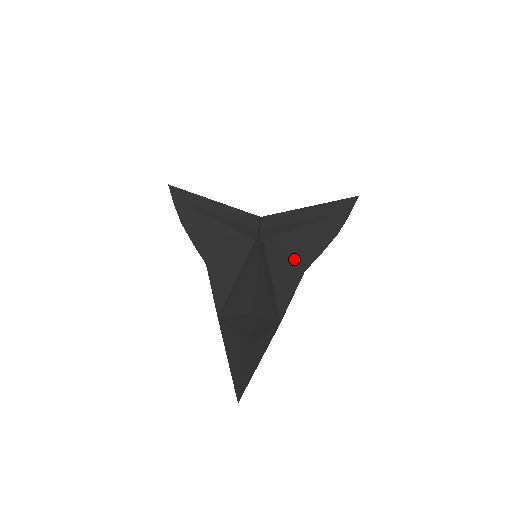
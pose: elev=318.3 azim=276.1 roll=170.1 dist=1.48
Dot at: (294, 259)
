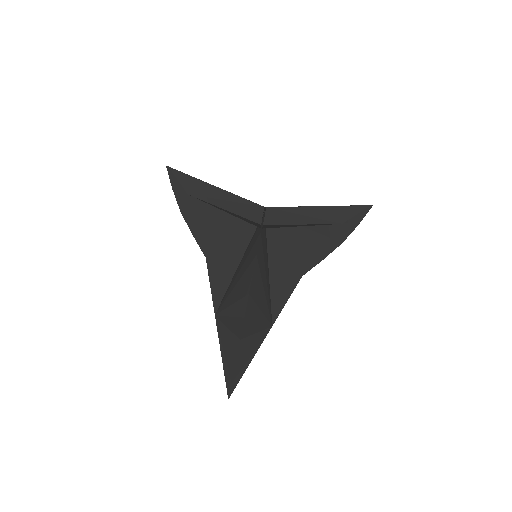
Dot at: (294, 259)
